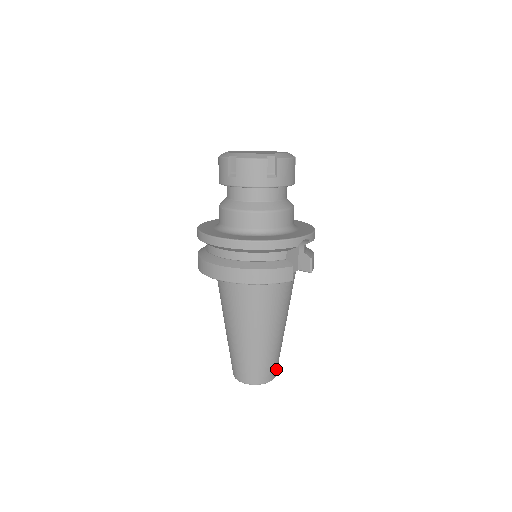
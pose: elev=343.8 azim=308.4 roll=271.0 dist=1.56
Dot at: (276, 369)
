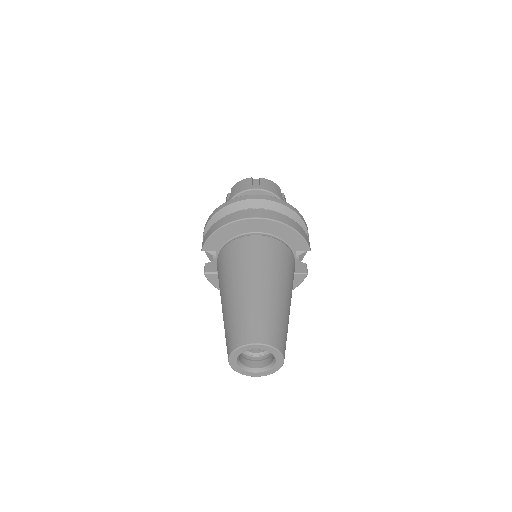
Dot at: occluded
